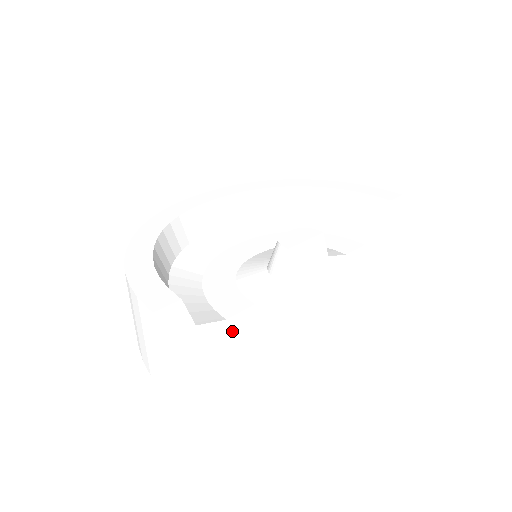
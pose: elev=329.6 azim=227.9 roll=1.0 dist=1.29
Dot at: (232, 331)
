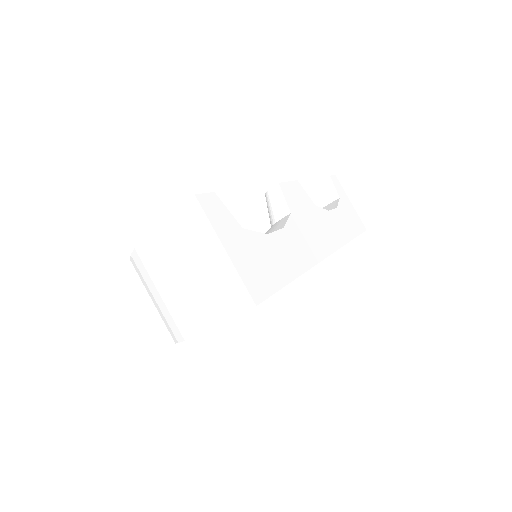
Dot at: (280, 251)
